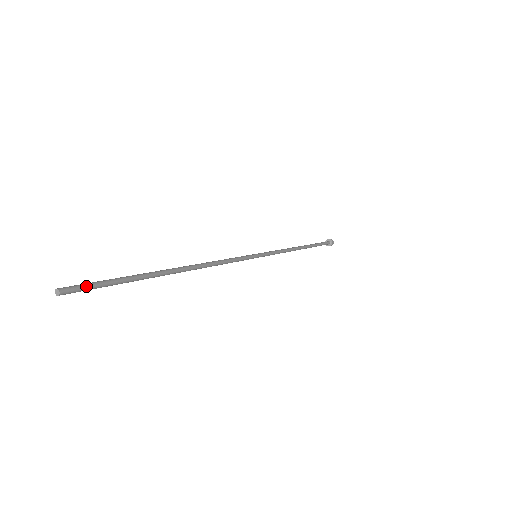
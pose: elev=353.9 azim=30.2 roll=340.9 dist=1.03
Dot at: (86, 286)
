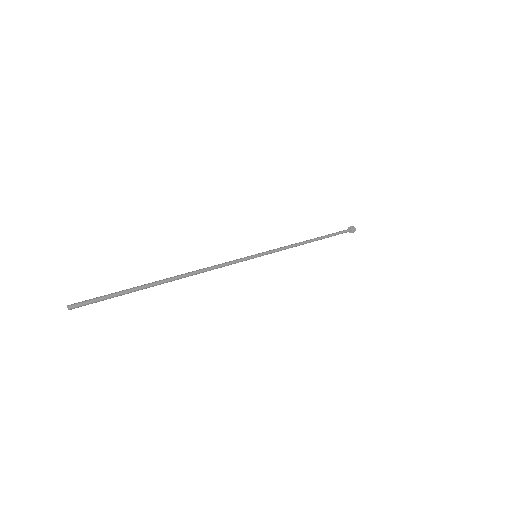
Dot at: (90, 301)
